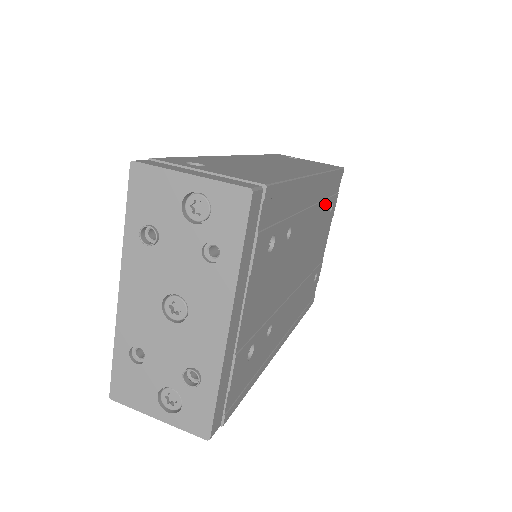
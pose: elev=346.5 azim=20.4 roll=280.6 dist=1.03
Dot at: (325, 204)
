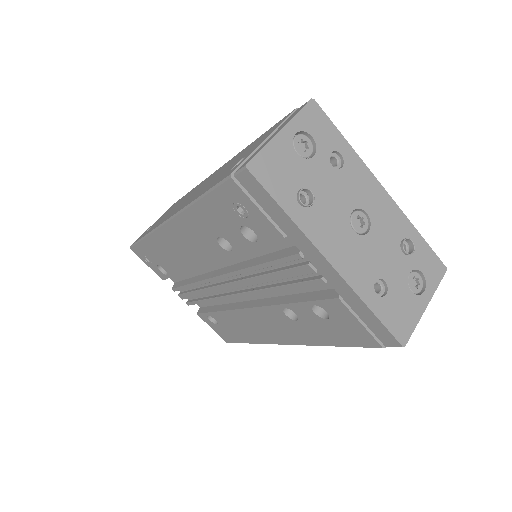
Dot at: occluded
